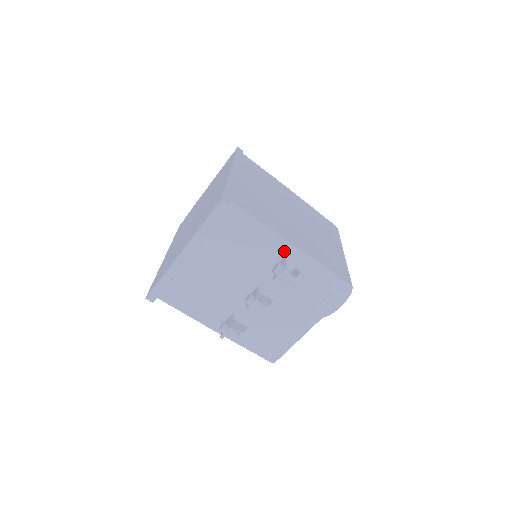
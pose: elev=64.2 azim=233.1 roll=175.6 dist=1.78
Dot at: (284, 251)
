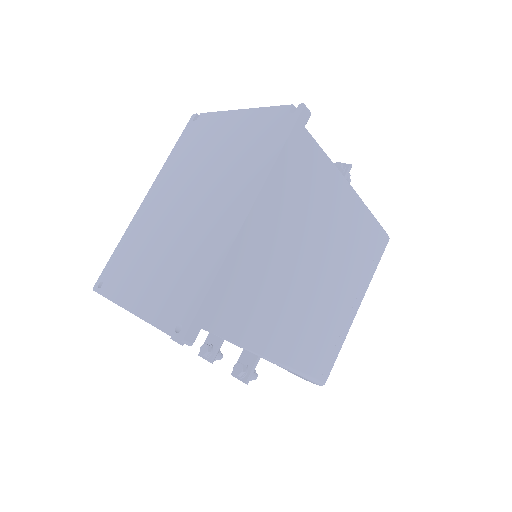
Dot at: occluded
